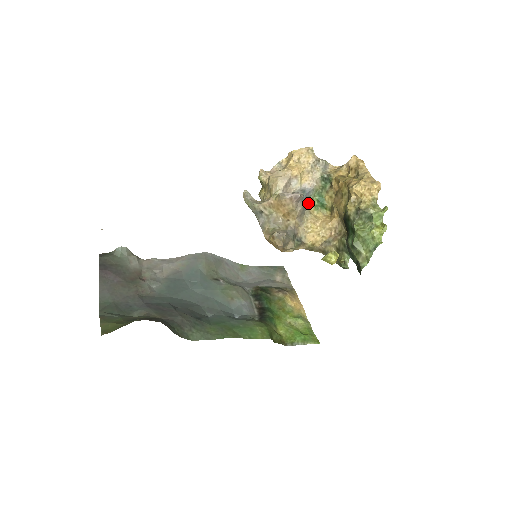
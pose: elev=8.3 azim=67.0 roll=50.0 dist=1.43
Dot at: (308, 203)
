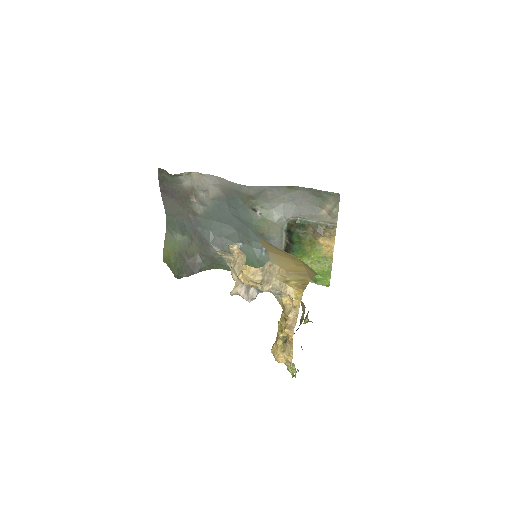
Dot at: occluded
